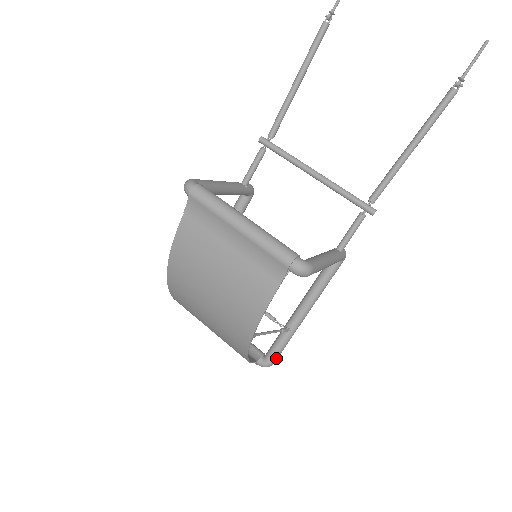
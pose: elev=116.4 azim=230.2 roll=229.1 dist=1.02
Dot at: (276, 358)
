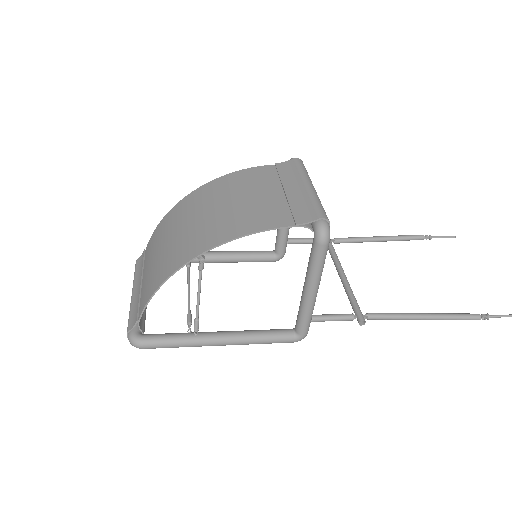
Dot at: (151, 344)
